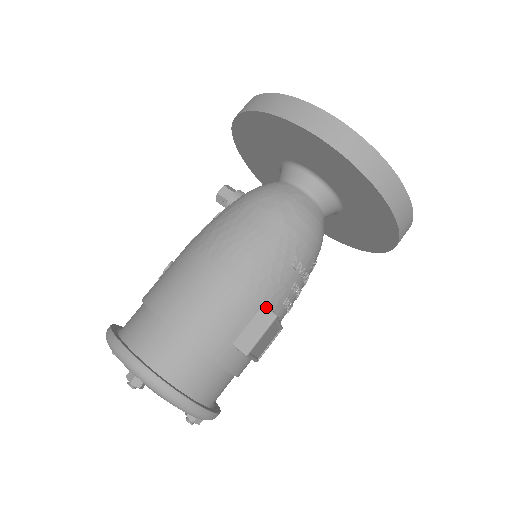
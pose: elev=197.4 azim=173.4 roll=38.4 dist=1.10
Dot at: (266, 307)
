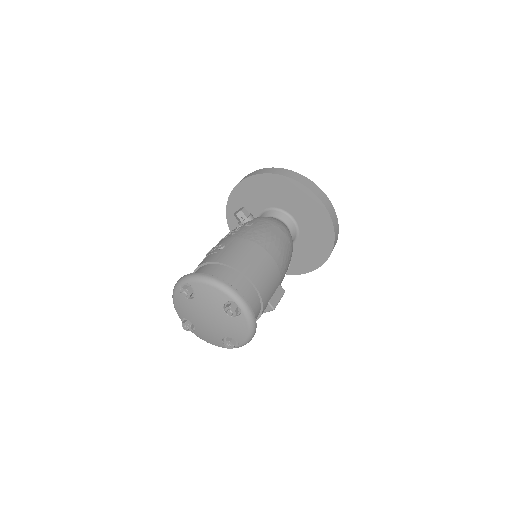
Dot at: (281, 286)
